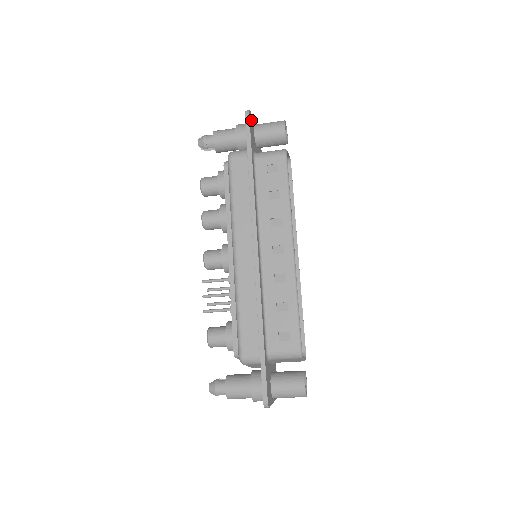
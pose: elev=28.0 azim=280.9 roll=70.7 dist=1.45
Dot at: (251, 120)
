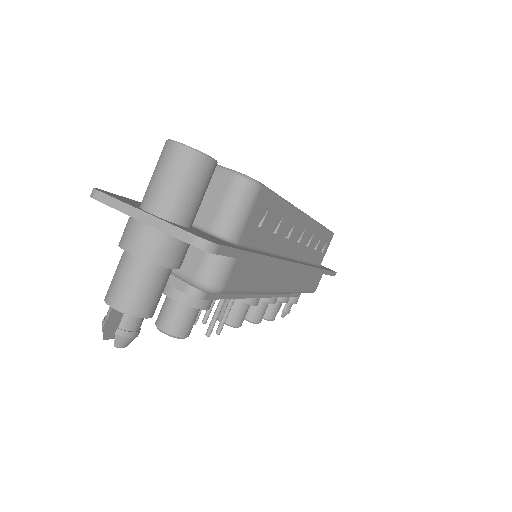
Dot at: occluded
